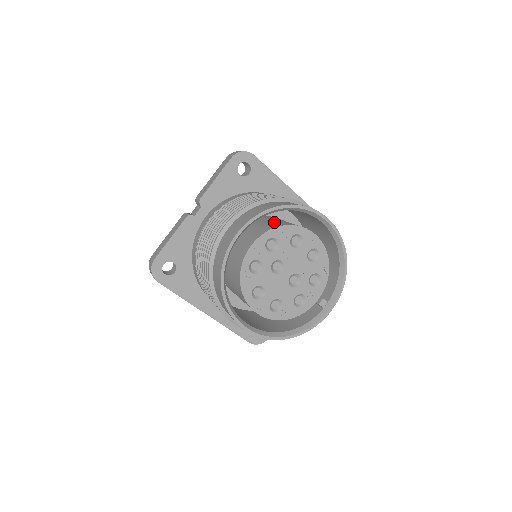
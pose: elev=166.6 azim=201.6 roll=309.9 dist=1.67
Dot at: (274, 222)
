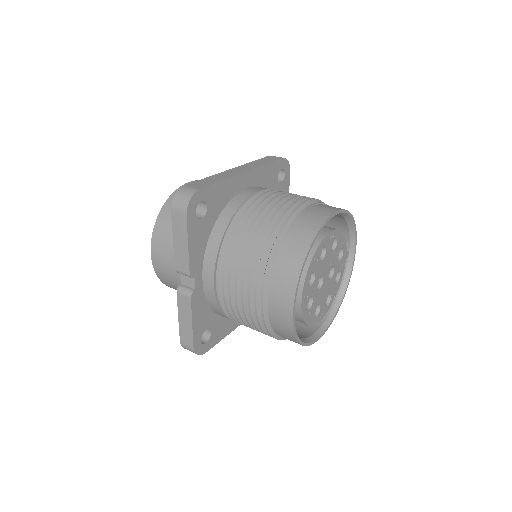
Dot at: occluded
